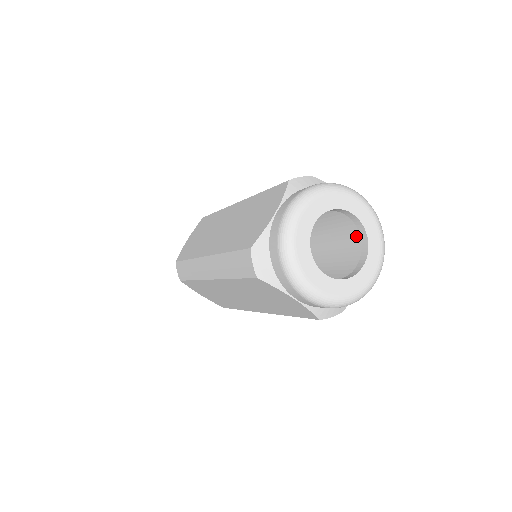
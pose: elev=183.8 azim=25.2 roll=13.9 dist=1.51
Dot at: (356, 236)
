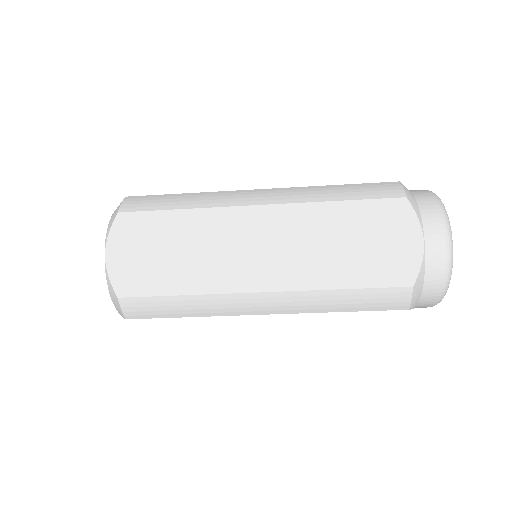
Dot at: occluded
